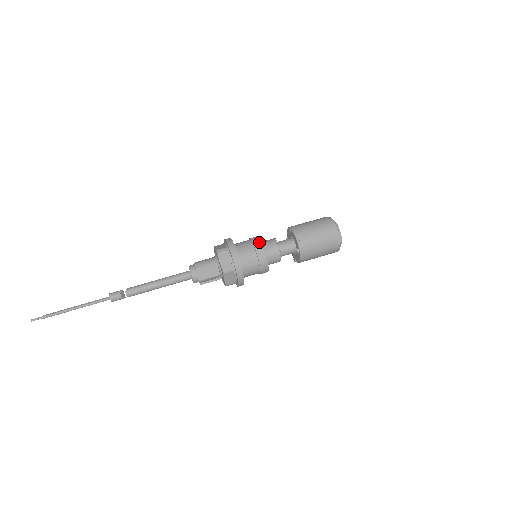
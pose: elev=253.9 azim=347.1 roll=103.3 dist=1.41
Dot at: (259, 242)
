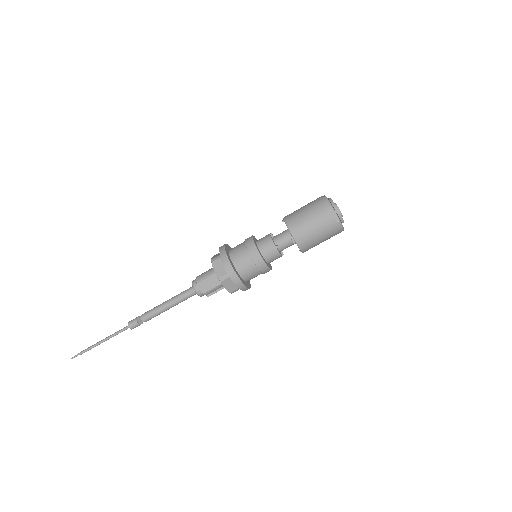
Dot at: (251, 242)
